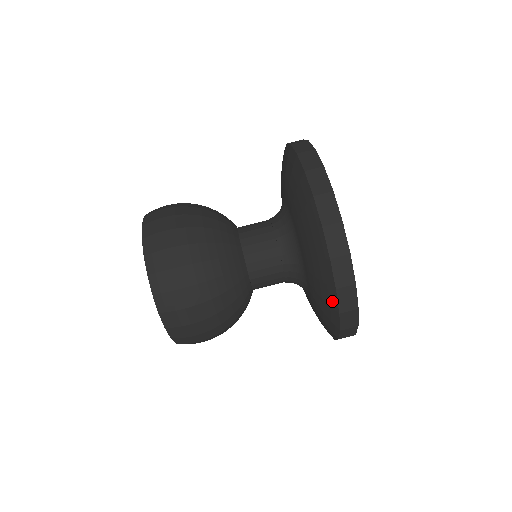
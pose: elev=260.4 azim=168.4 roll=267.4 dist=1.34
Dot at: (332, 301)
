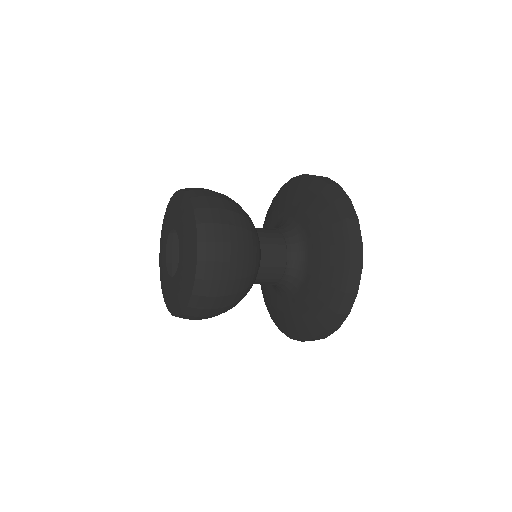
Dot at: (342, 235)
